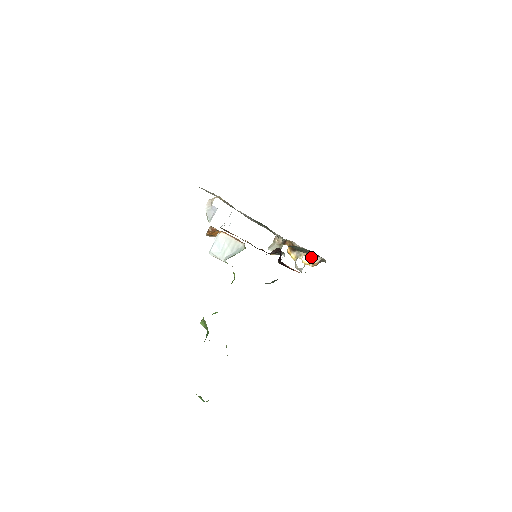
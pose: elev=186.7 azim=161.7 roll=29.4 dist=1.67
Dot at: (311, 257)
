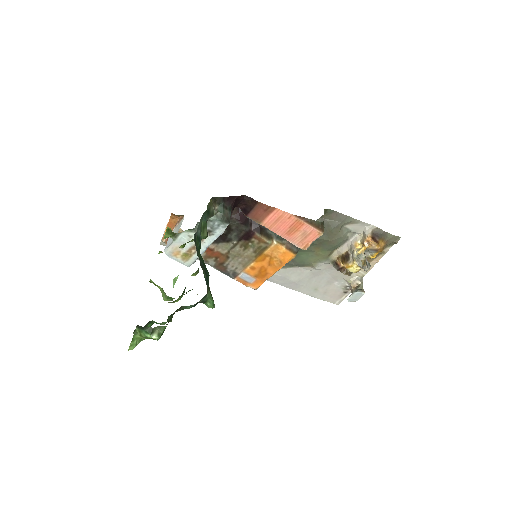
Dot at: (361, 240)
